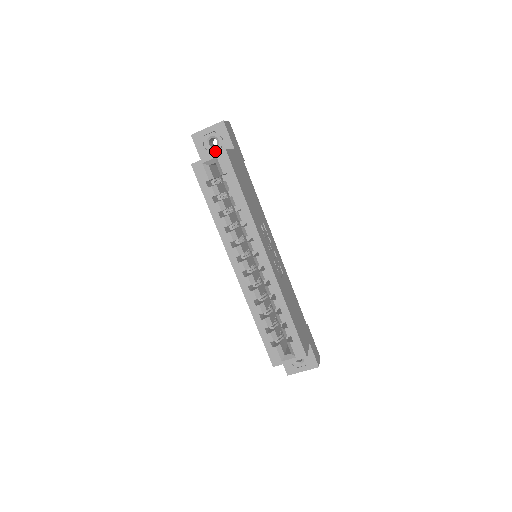
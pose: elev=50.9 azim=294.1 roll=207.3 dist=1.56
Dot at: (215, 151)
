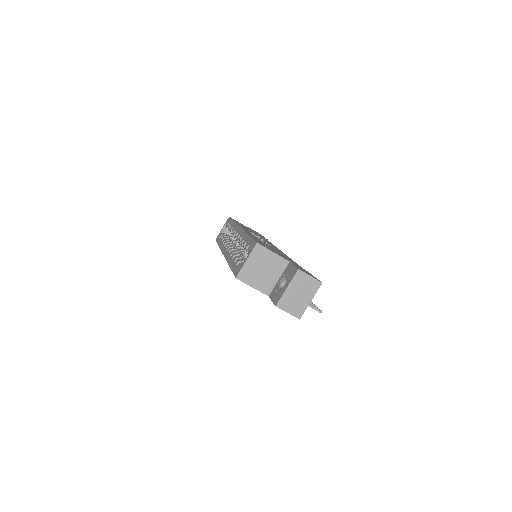
Dot at: occluded
